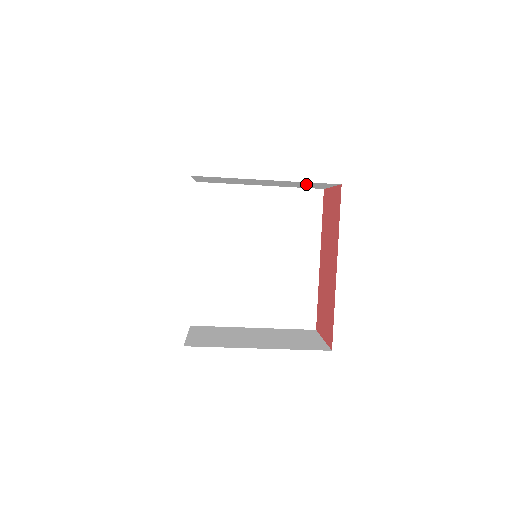
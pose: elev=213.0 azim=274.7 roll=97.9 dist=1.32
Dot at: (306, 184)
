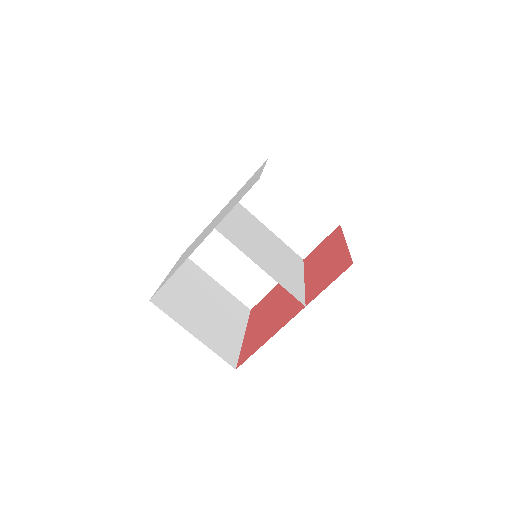
Dot at: (313, 224)
